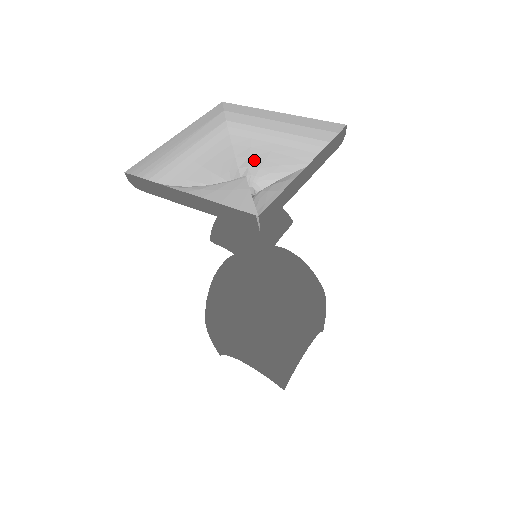
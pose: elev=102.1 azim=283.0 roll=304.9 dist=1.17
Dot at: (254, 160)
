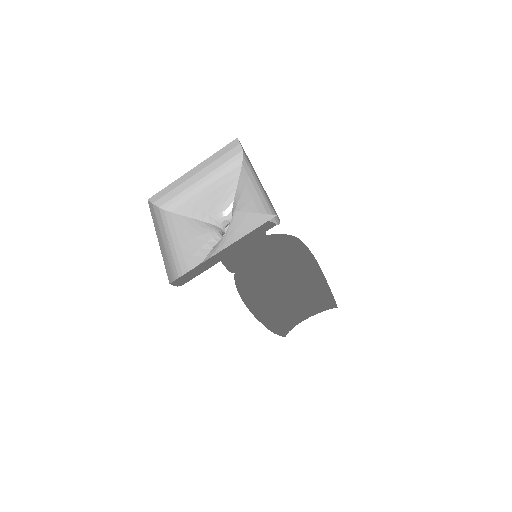
Dot at: (206, 208)
